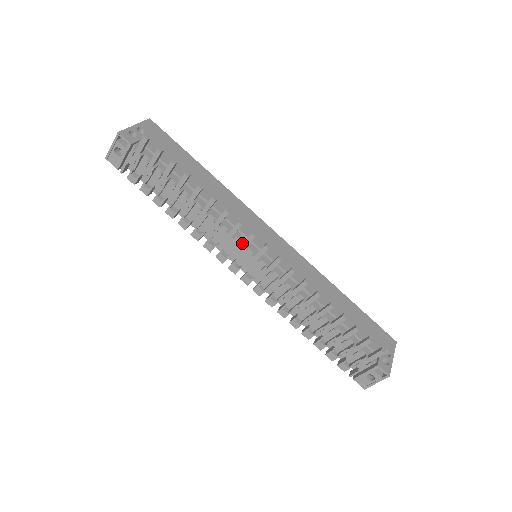
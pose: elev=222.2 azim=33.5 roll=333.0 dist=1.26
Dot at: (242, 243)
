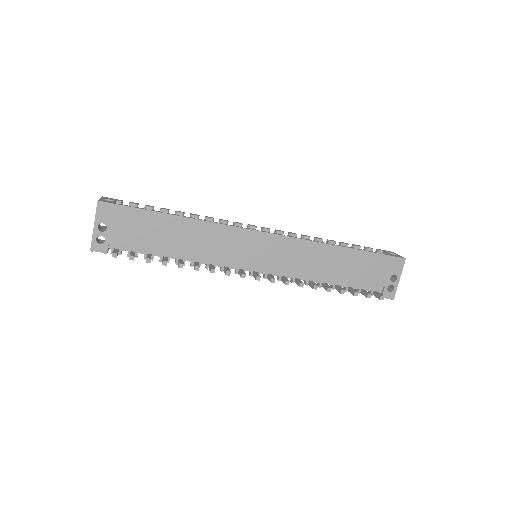
Dot at: (238, 271)
